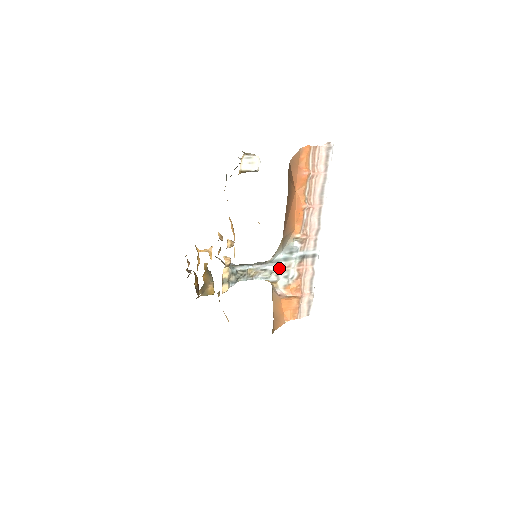
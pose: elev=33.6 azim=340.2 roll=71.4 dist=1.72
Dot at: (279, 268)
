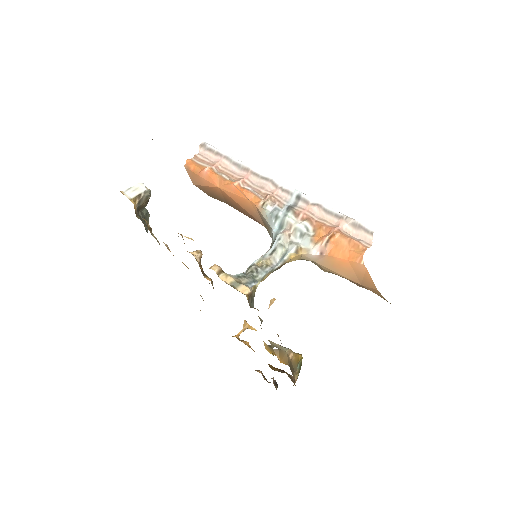
Dot at: (282, 235)
